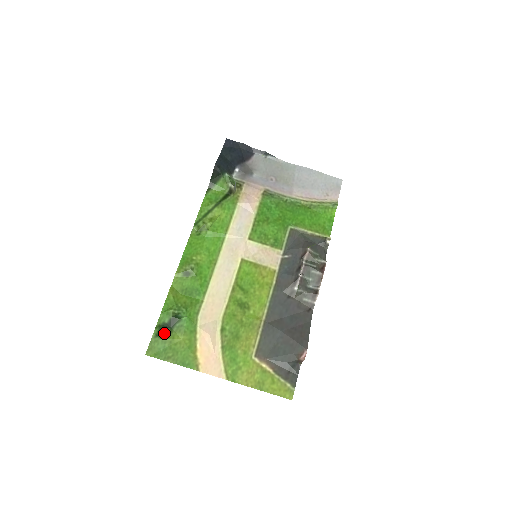
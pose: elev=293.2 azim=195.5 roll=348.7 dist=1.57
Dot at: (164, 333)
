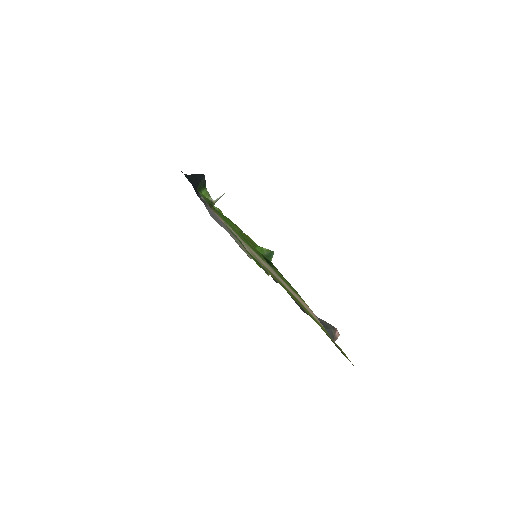
Dot at: (271, 264)
